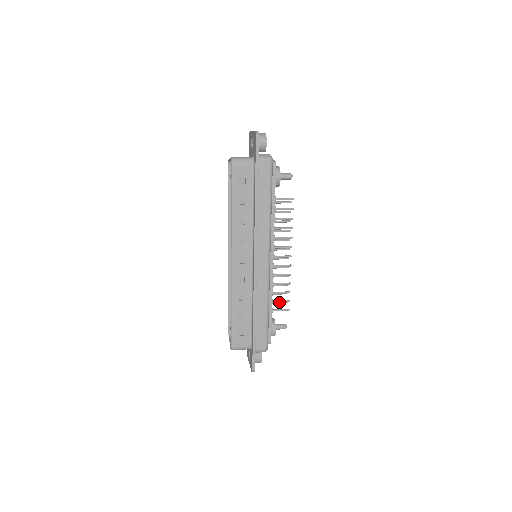
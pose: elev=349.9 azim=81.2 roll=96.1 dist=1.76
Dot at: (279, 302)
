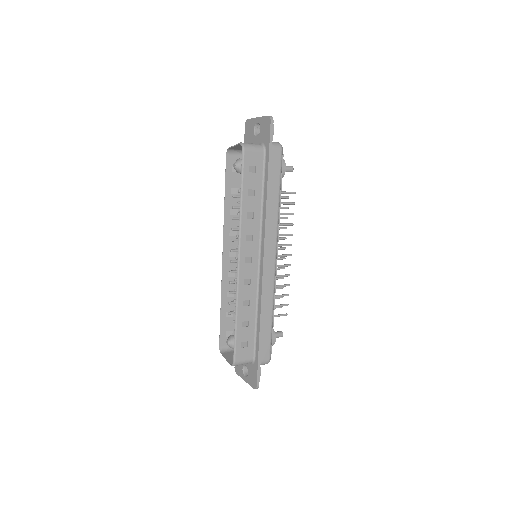
Dot at: occluded
